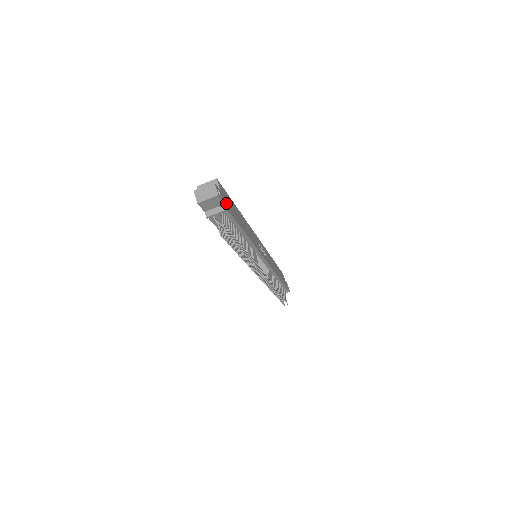
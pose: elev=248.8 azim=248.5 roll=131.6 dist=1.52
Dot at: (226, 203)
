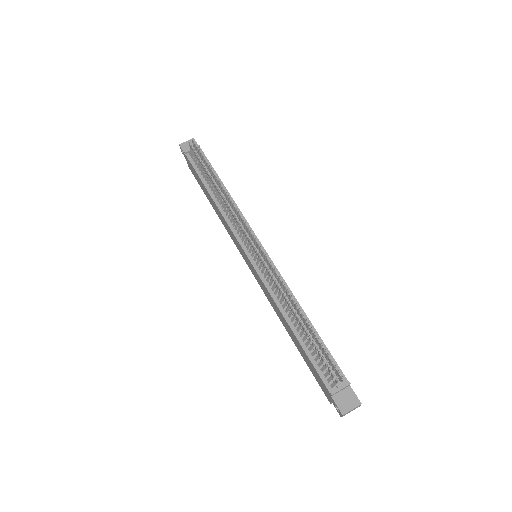
Dot at: occluded
